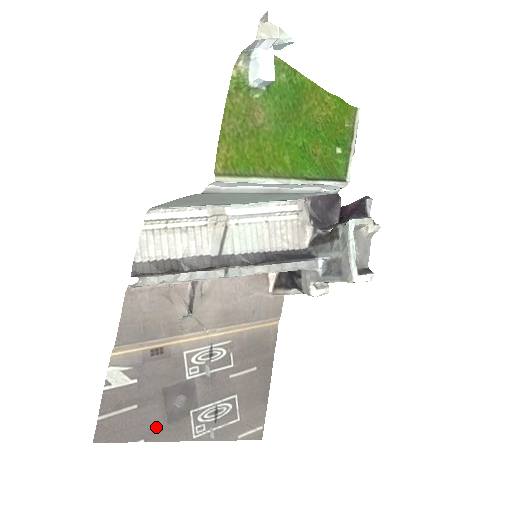
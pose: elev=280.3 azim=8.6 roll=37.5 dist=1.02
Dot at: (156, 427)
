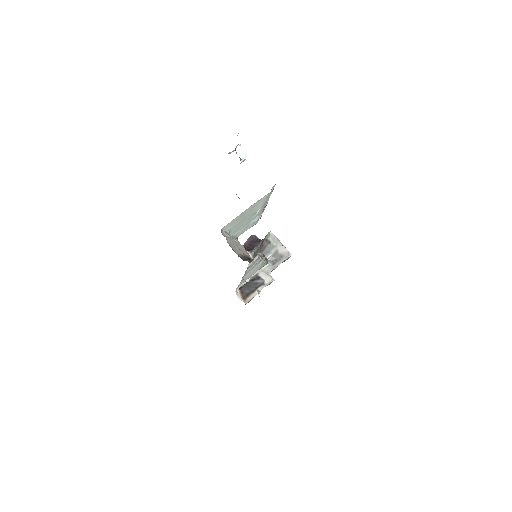
Dot at: occluded
